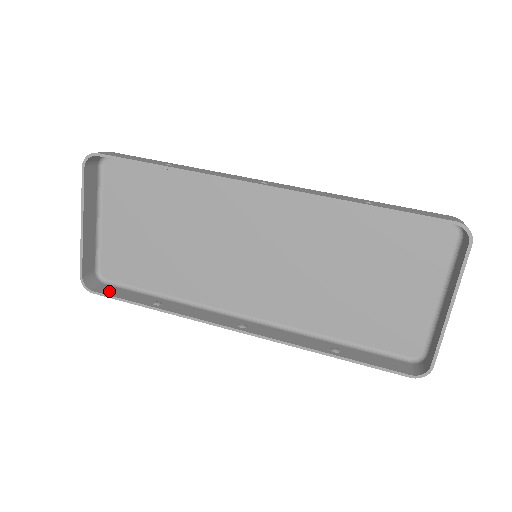
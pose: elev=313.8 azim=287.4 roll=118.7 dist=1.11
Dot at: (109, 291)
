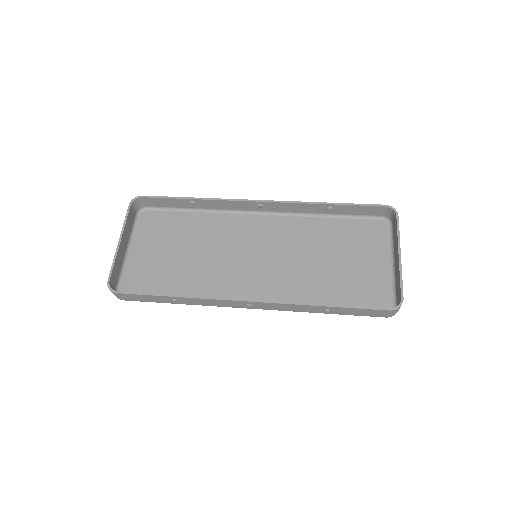
Dot at: occluded
